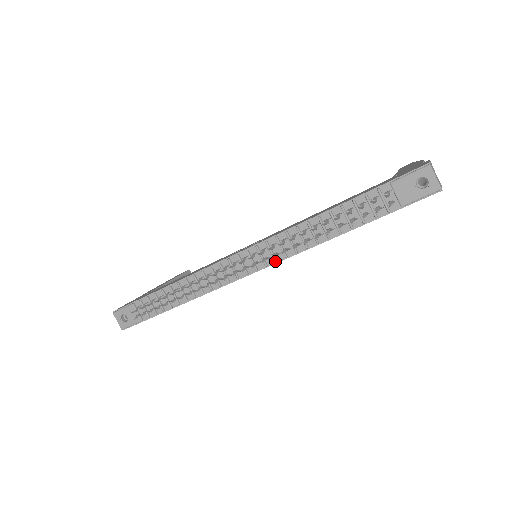
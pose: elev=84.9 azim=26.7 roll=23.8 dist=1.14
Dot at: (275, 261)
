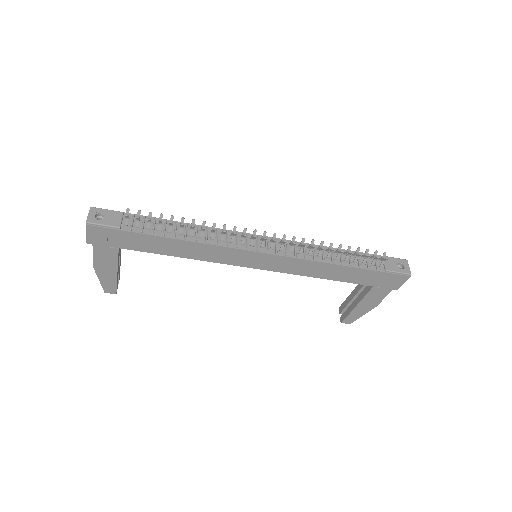
Dot at: (286, 253)
